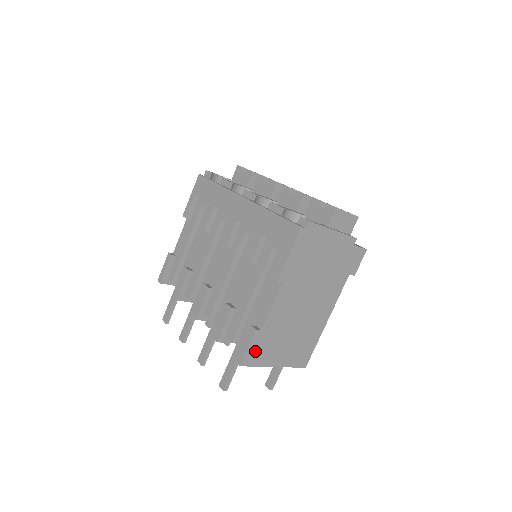
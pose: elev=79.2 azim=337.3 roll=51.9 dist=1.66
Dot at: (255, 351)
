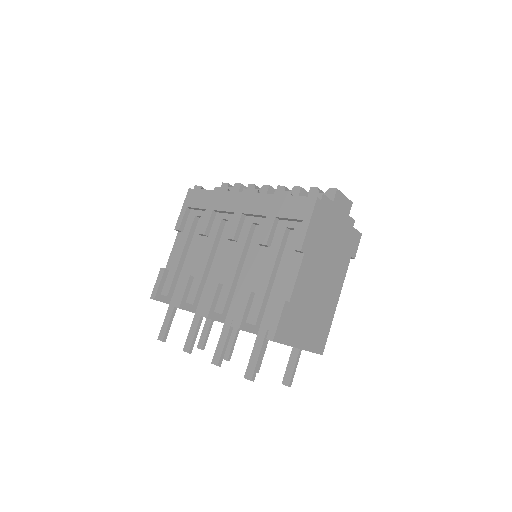
Dot at: (284, 326)
